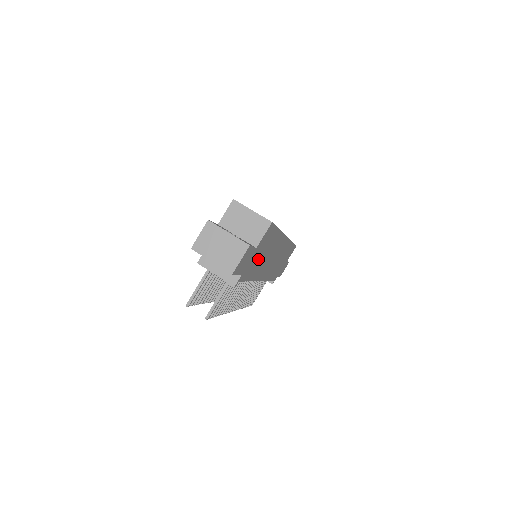
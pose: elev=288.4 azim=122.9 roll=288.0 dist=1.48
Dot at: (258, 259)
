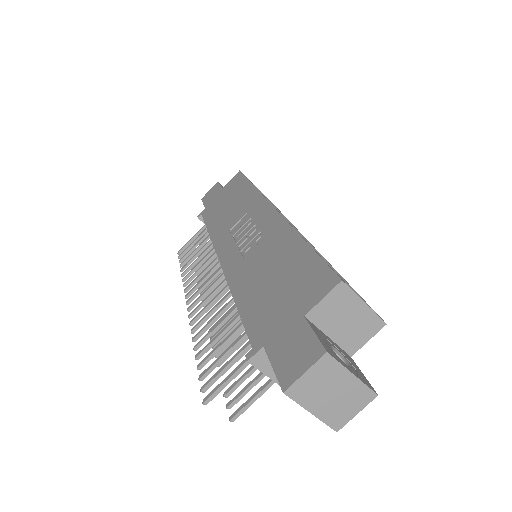
Dot at: occluded
